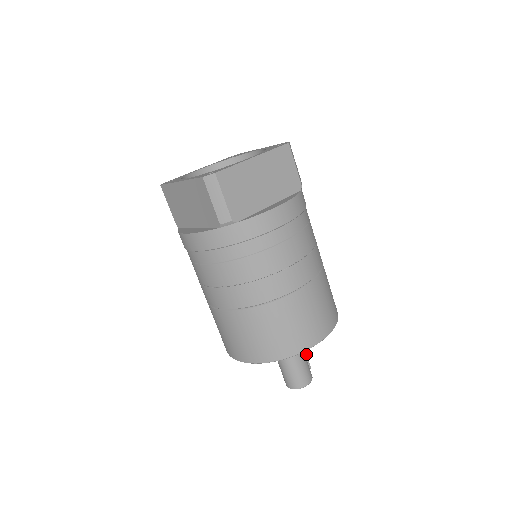
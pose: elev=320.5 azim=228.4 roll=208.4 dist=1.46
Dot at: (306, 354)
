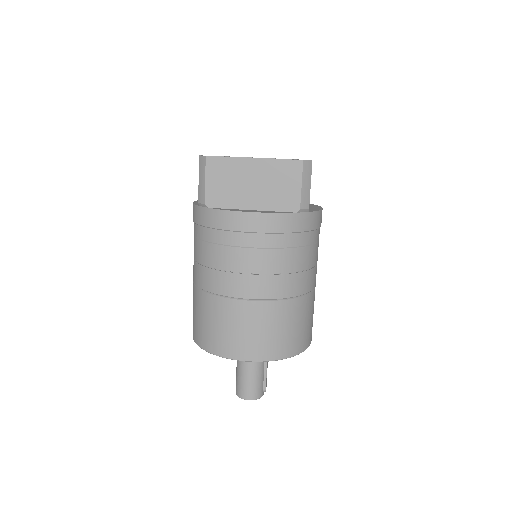
Dot at: (266, 375)
